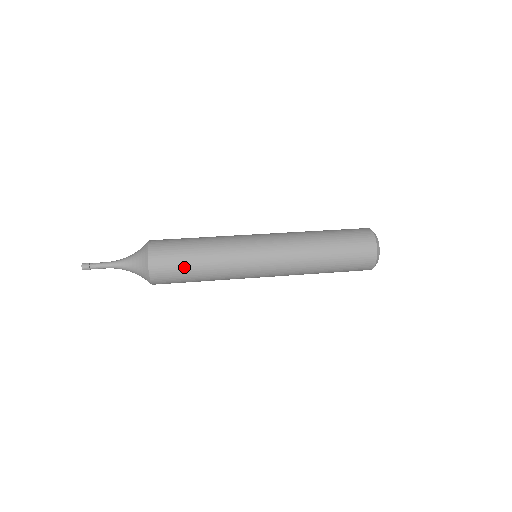
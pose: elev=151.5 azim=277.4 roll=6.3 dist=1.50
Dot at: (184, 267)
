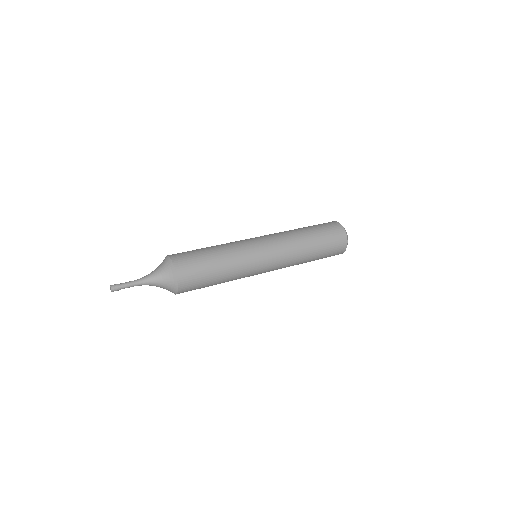
Dot at: (206, 286)
